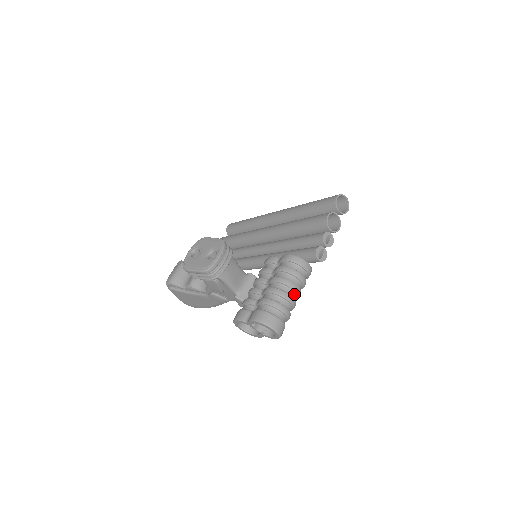
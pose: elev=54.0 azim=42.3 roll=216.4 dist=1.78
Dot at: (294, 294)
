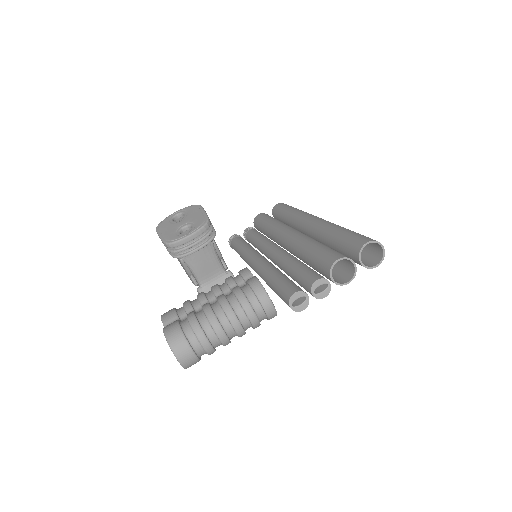
Dot at: (231, 330)
